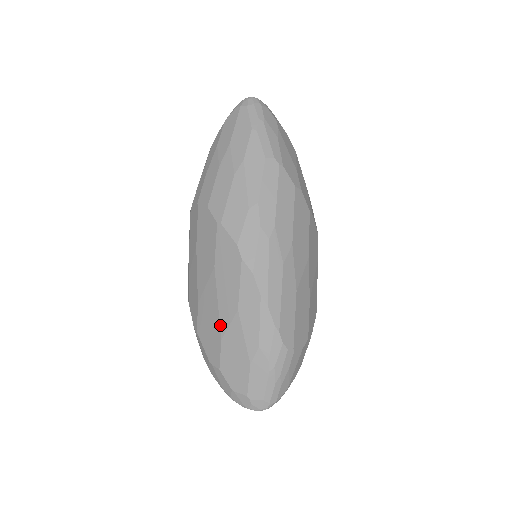
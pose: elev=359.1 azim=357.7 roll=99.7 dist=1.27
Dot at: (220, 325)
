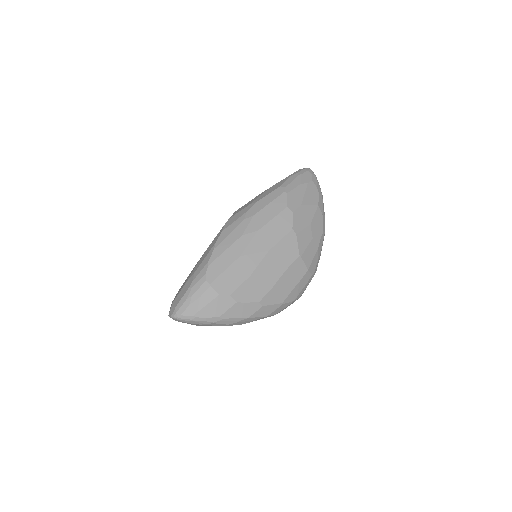
Dot at: occluded
